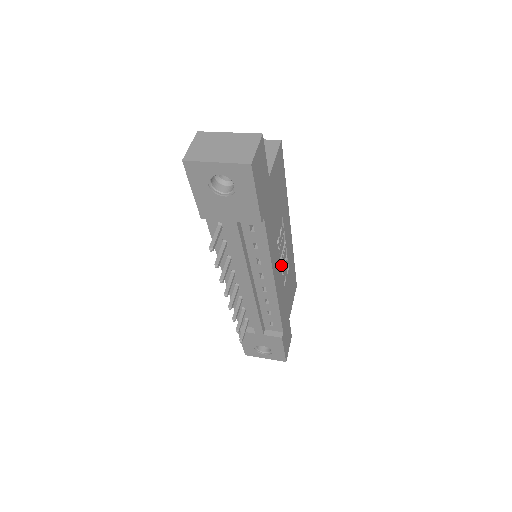
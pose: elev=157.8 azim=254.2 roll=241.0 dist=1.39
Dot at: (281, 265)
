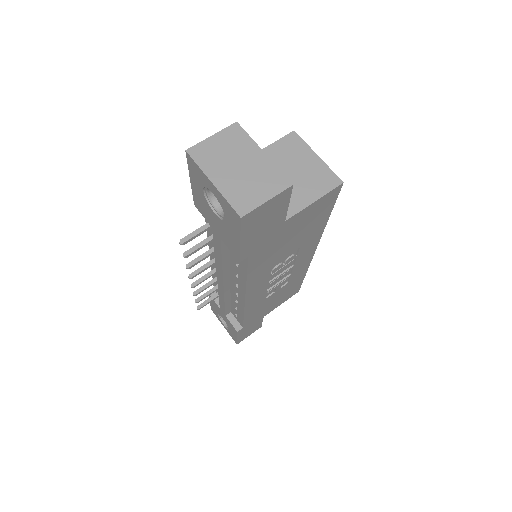
Dot at: (270, 284)
